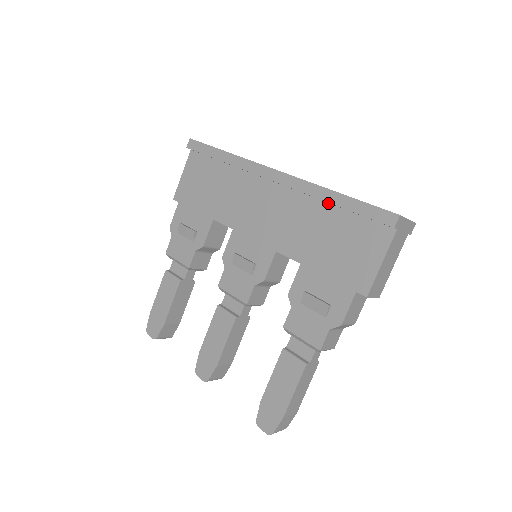
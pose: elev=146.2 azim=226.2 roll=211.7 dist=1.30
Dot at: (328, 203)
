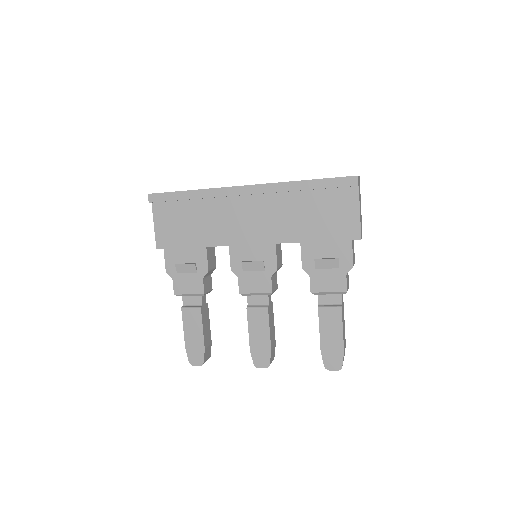
Dot at: (299, 191)
